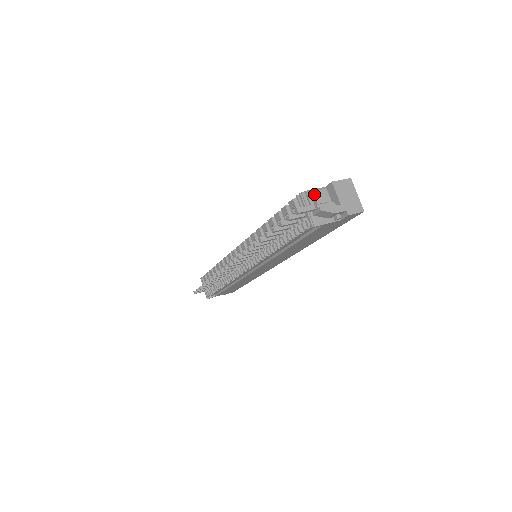
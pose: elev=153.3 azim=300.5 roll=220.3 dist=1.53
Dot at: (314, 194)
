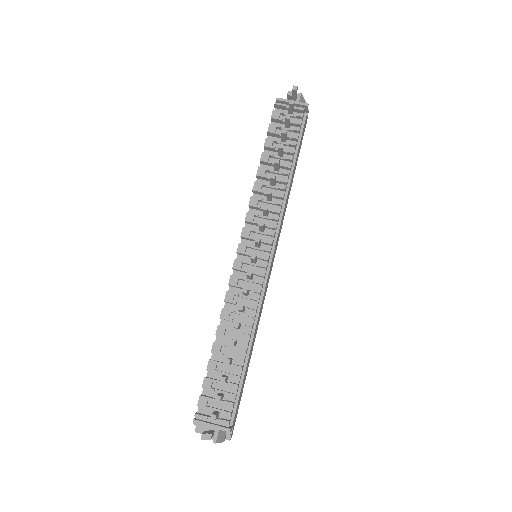
Dot at: occluded
